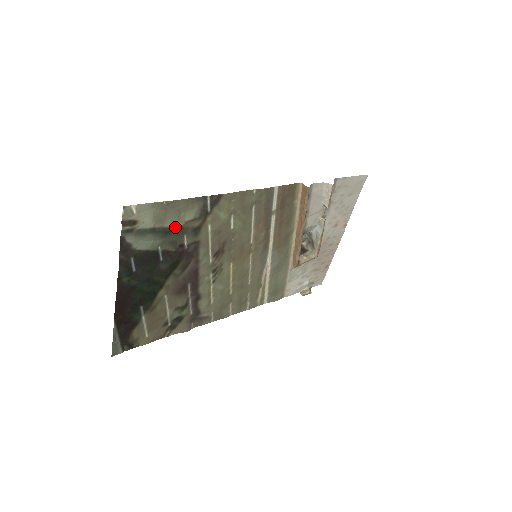
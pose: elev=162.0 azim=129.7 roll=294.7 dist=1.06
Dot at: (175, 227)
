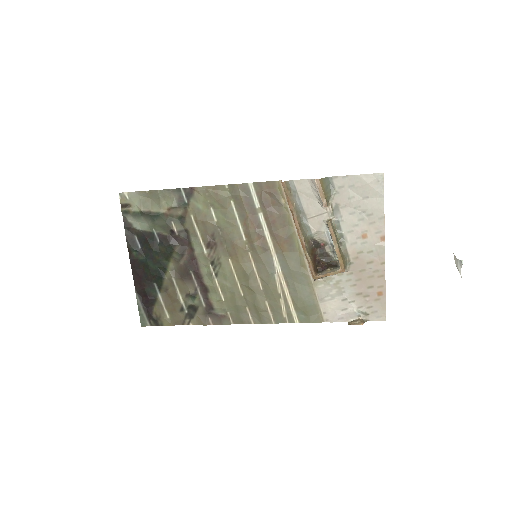
Dot at: (160, 212)
